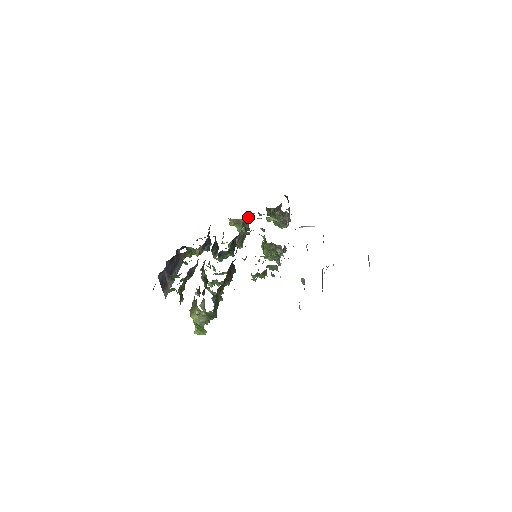
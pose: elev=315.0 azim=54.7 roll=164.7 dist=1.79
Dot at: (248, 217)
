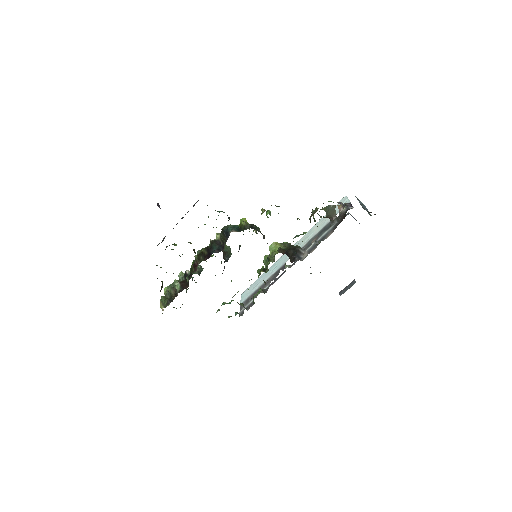
Dot at: occluded
